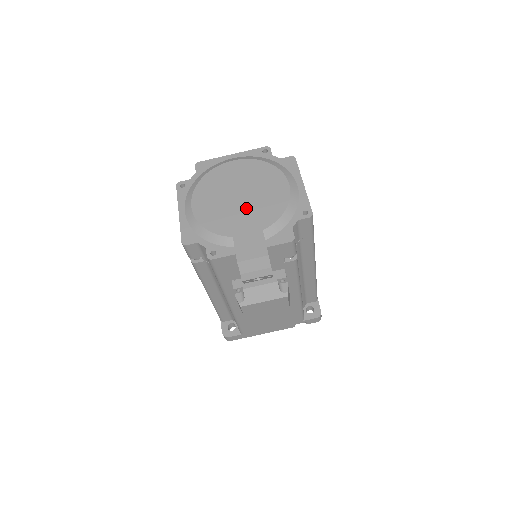
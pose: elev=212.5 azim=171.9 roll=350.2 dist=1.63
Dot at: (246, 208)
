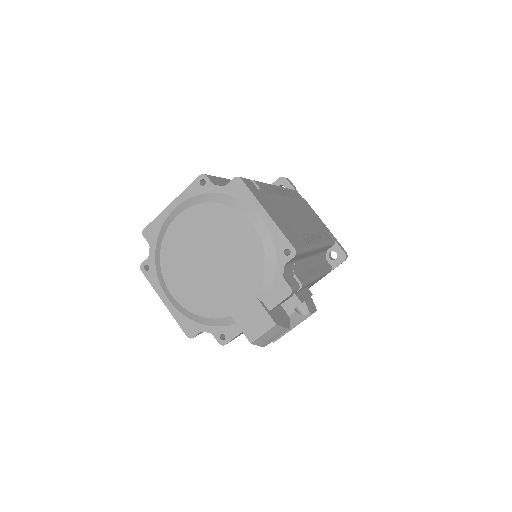
Dot at: (225, 275)
